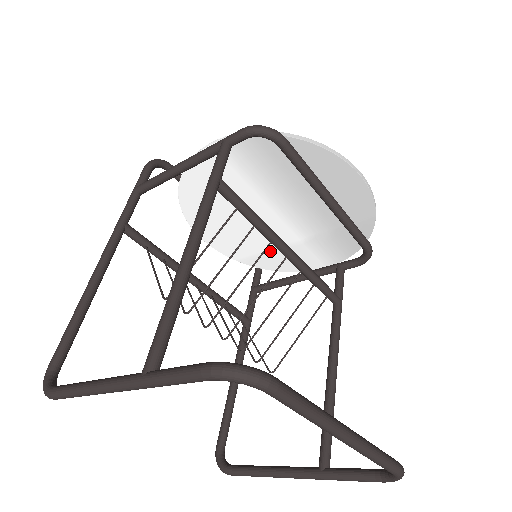
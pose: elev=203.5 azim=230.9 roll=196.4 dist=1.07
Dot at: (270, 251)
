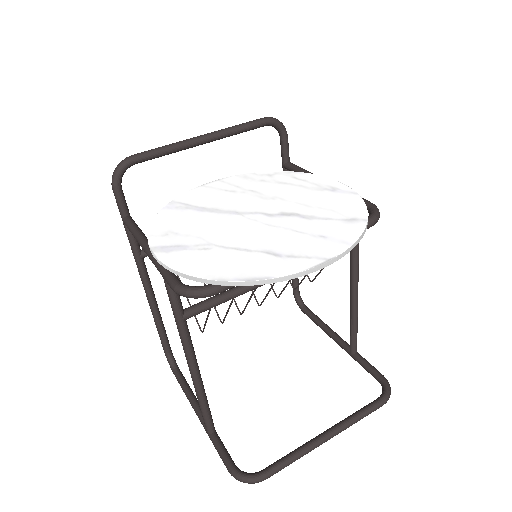
Dot at: occluded
